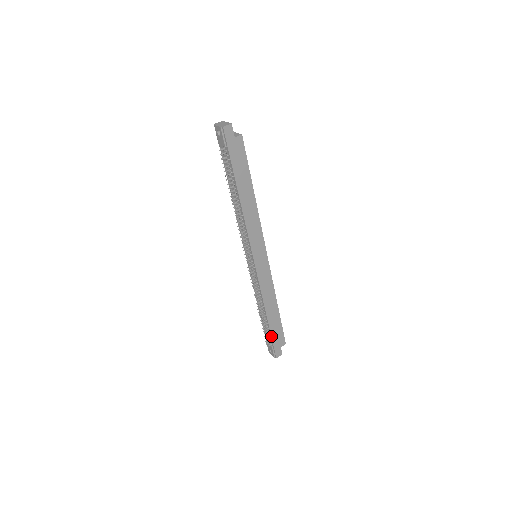
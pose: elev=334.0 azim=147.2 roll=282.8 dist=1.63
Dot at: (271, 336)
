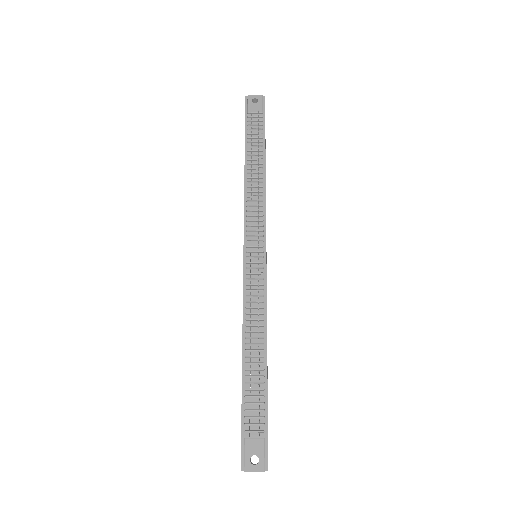
Dot at: (267, 407)
